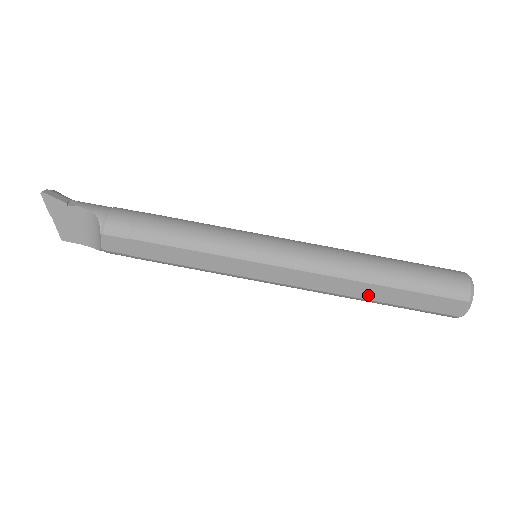
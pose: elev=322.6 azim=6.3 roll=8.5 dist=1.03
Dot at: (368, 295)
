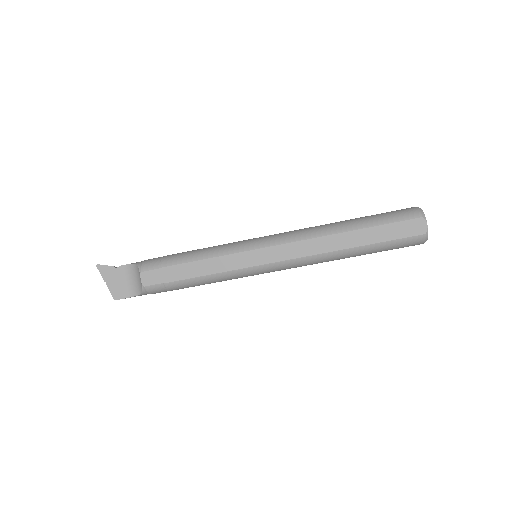
Dot at: (346, 244)
